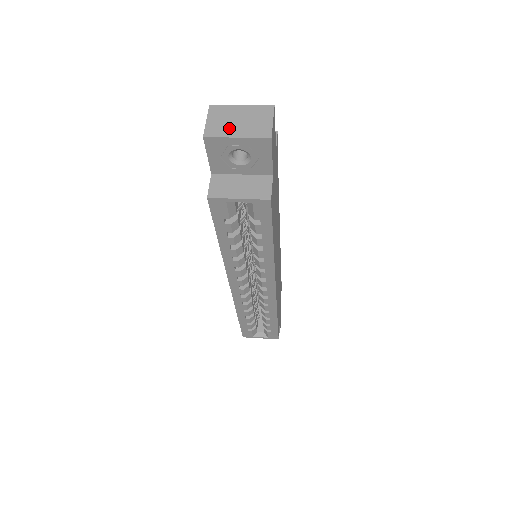
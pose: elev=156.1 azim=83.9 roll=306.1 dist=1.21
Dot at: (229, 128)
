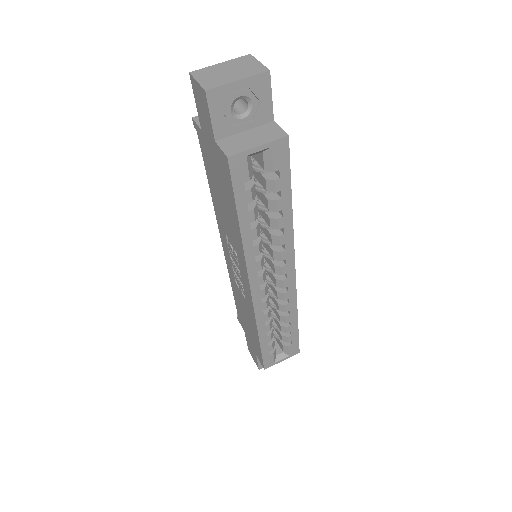
Dot at: (224, 78)
